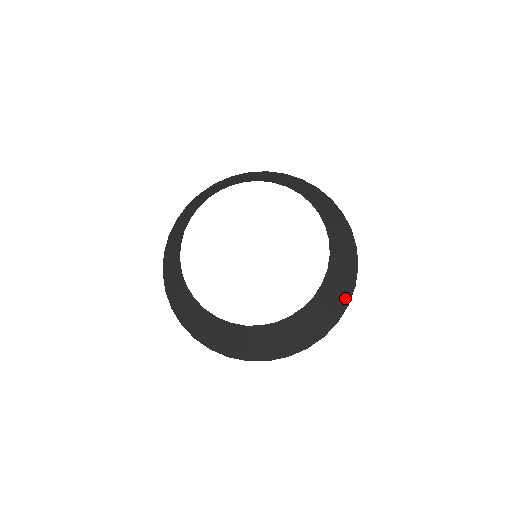
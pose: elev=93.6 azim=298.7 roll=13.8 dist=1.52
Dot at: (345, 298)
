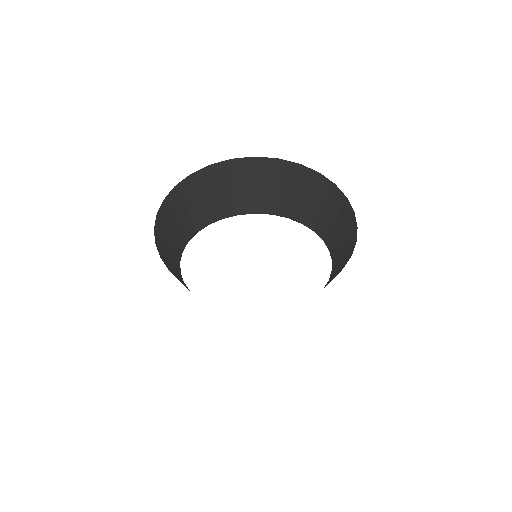
Dot at: occluded
